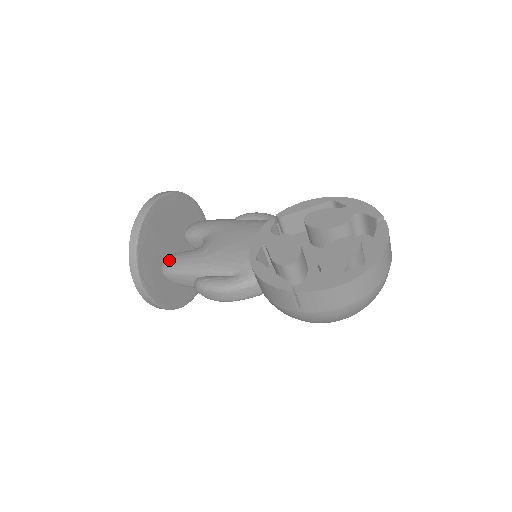
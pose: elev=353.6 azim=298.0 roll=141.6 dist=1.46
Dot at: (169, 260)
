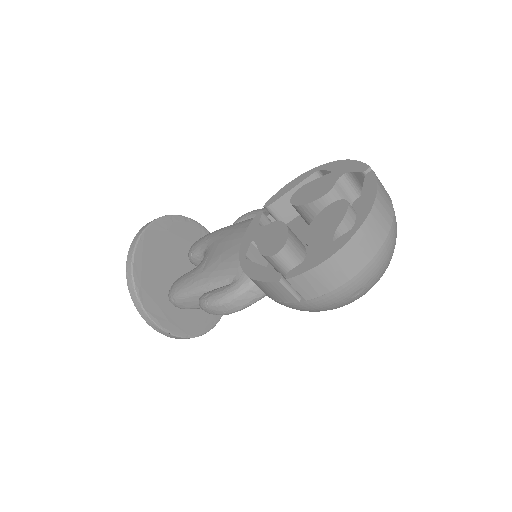
Dot at: (173, 286)
